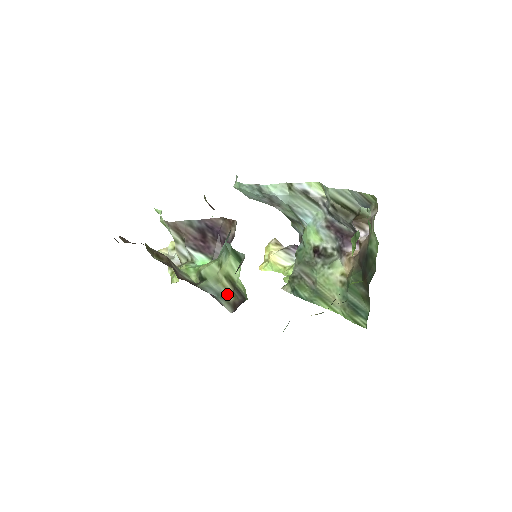
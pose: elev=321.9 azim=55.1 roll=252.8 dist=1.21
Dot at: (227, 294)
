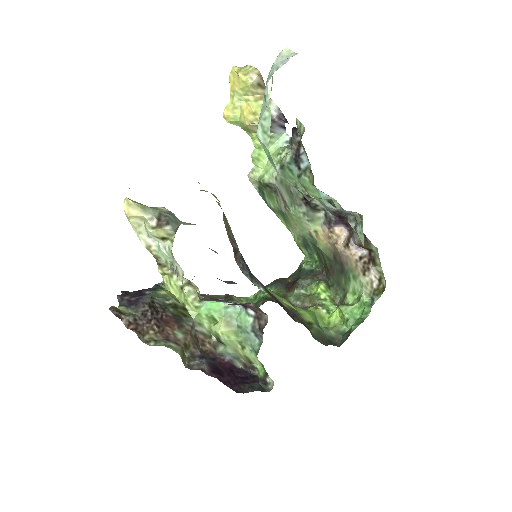
Dot at: (241, 358)
